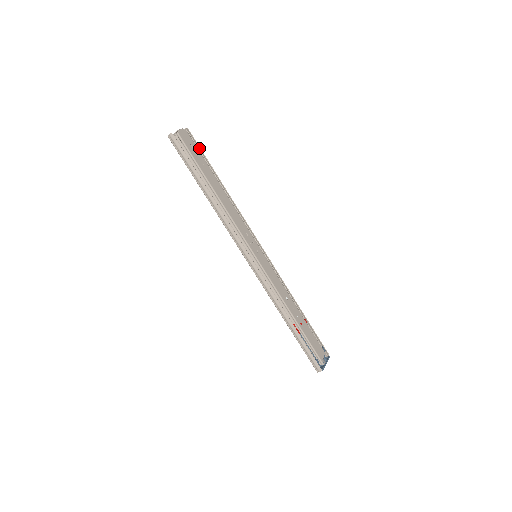
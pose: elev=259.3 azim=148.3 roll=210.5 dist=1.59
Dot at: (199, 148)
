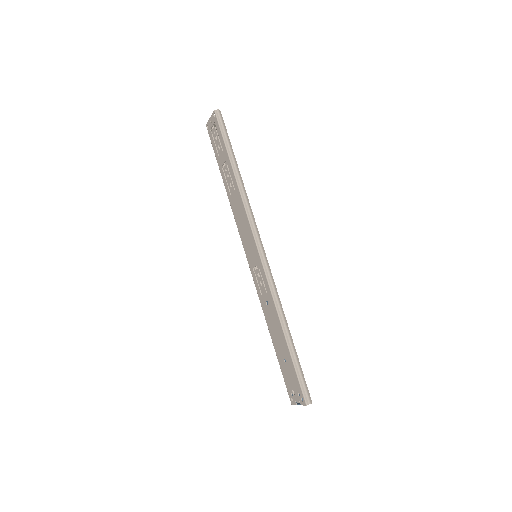
Dot at: occluded
